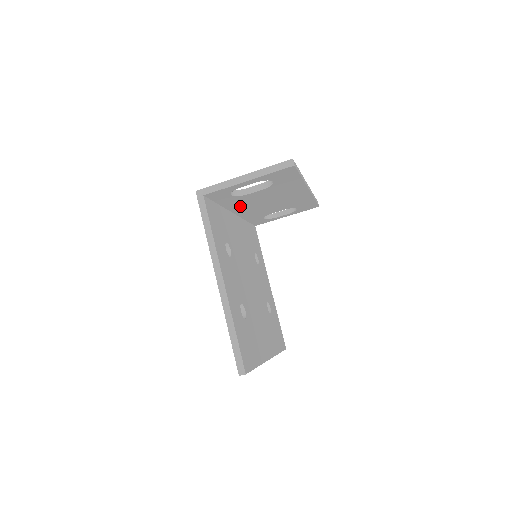
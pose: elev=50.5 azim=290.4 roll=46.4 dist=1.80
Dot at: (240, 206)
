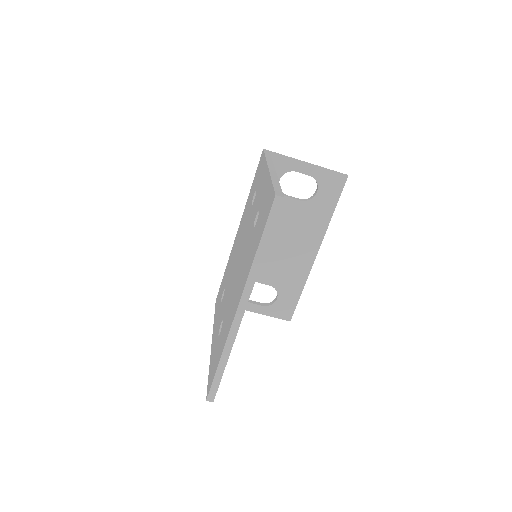
Dot at: occluded
